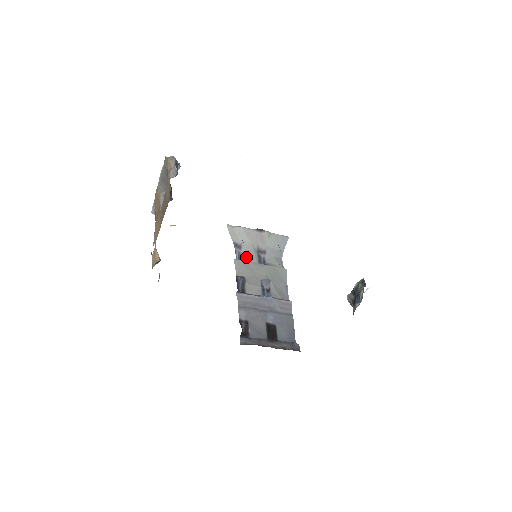
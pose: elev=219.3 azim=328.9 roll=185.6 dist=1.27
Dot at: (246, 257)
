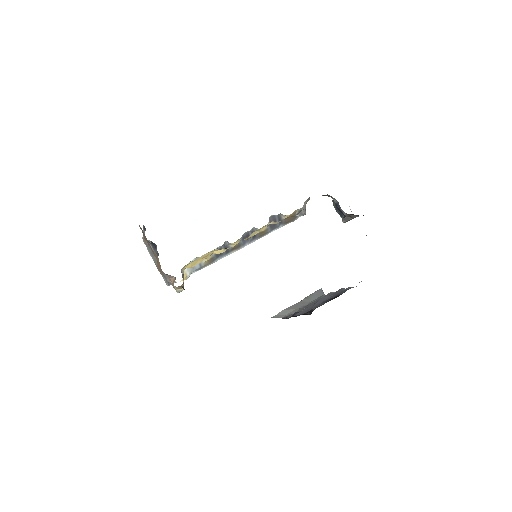
Dot at: occluded
